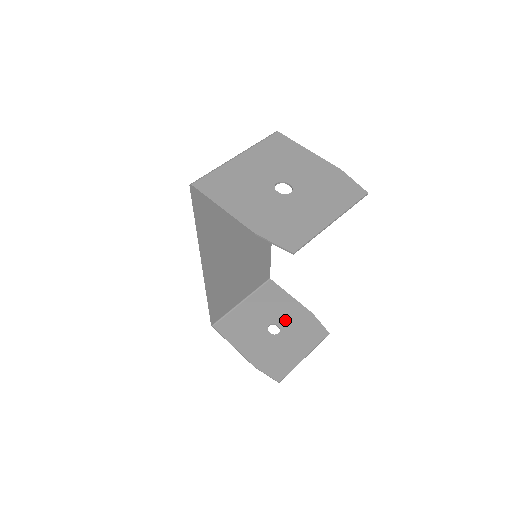
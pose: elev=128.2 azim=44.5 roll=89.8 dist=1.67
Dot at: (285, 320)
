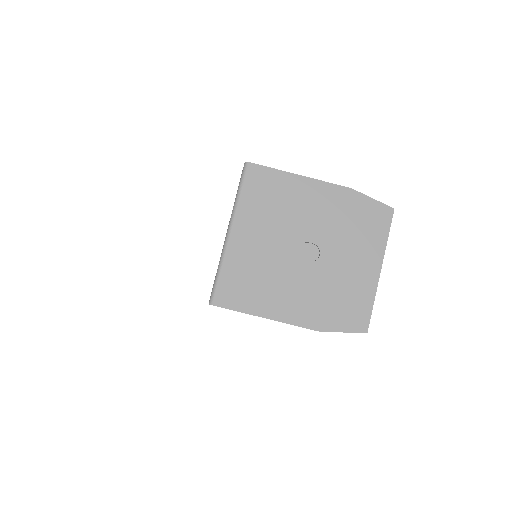
Dot at: occluded
